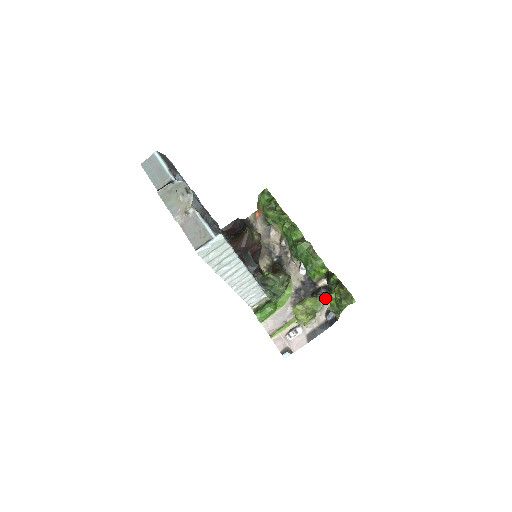
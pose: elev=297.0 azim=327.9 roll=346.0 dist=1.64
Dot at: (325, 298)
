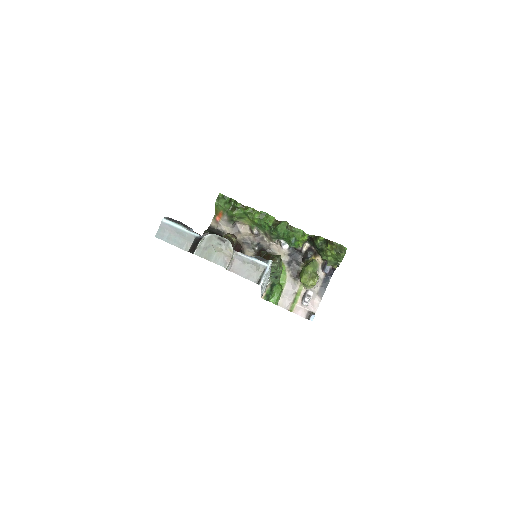
Dot at: (314, 258)
